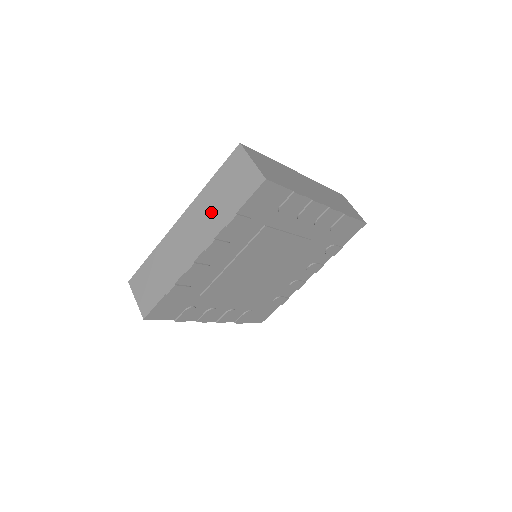
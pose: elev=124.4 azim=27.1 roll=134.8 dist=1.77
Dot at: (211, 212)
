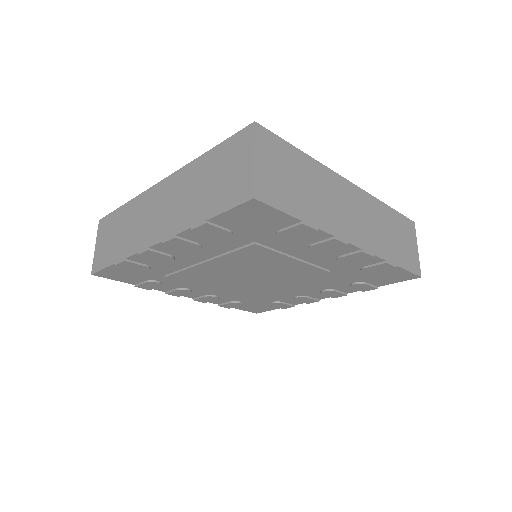
Dot at: (187, 198)
